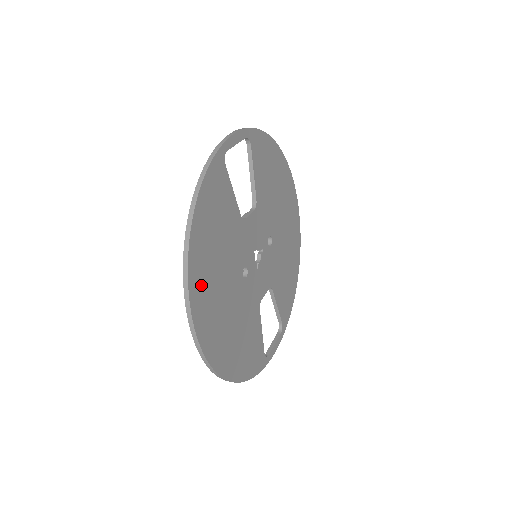
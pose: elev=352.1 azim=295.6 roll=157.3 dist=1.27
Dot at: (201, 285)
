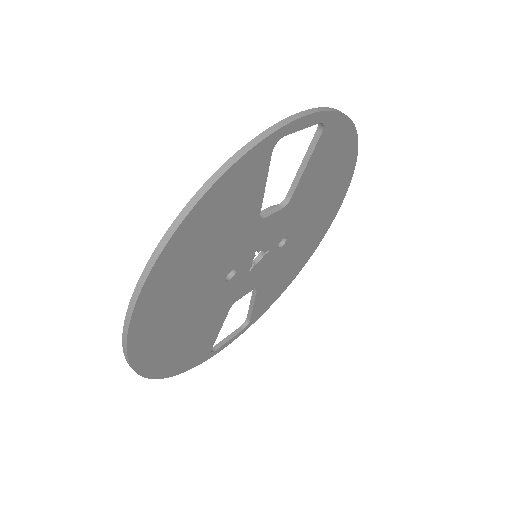
Dot at: (161, 290)
